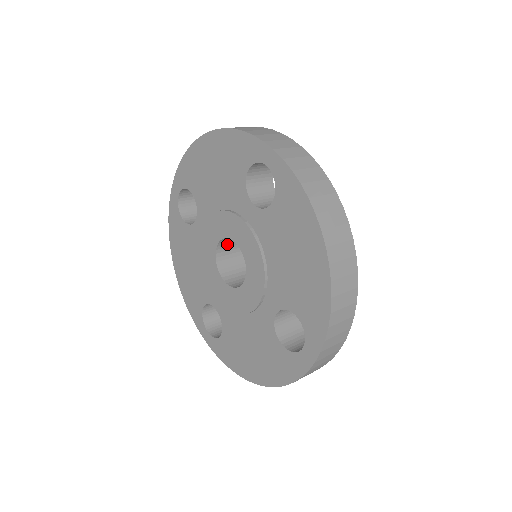
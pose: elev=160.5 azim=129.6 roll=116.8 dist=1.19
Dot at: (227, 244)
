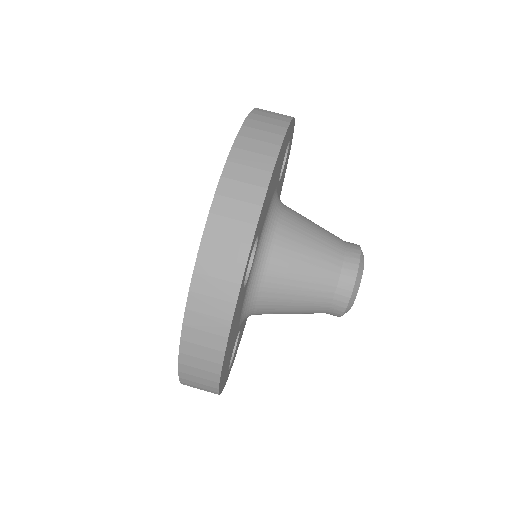
Dot at: occluded
